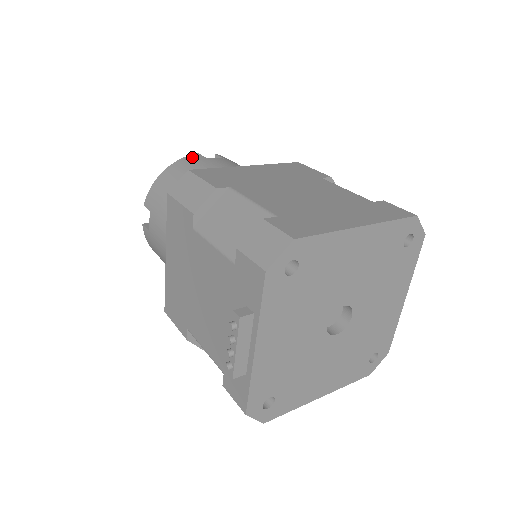
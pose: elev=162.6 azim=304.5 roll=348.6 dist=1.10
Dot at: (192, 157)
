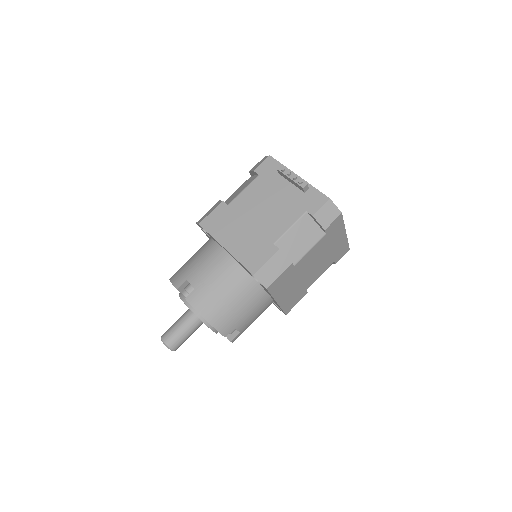
Dot at: occluded
